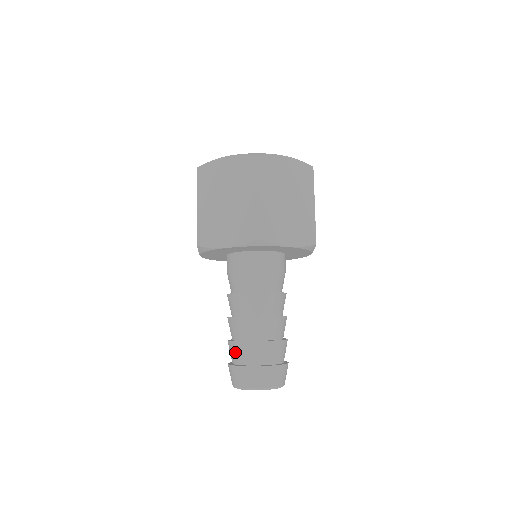
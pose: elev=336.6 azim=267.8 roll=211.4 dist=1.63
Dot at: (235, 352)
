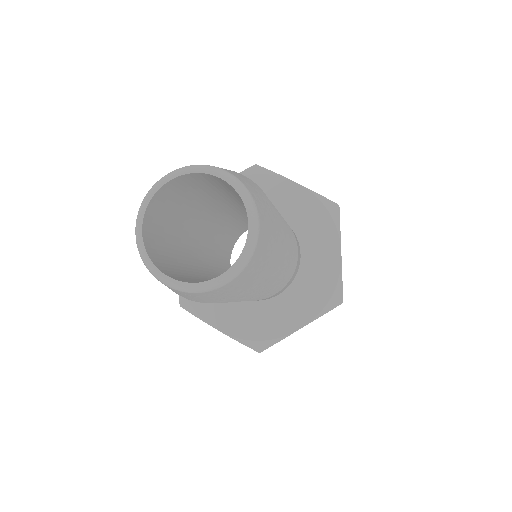
Dot at: occluded
